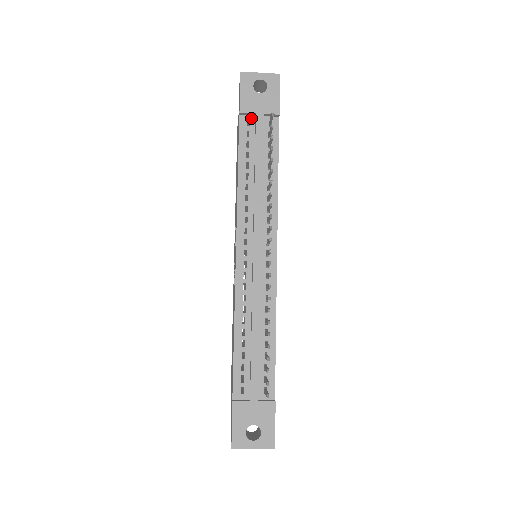
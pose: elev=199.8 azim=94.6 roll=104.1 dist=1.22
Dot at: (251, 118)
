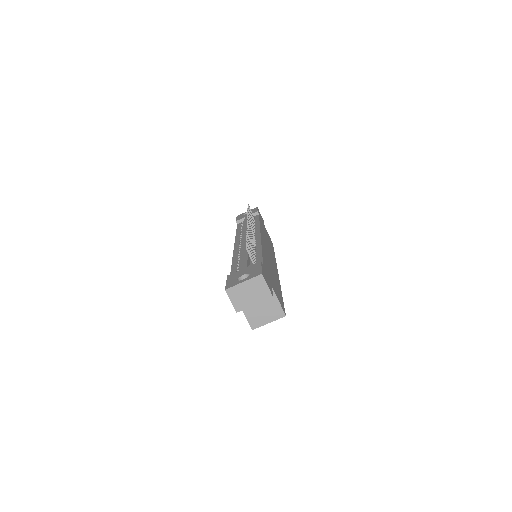
Dot at: occluded
